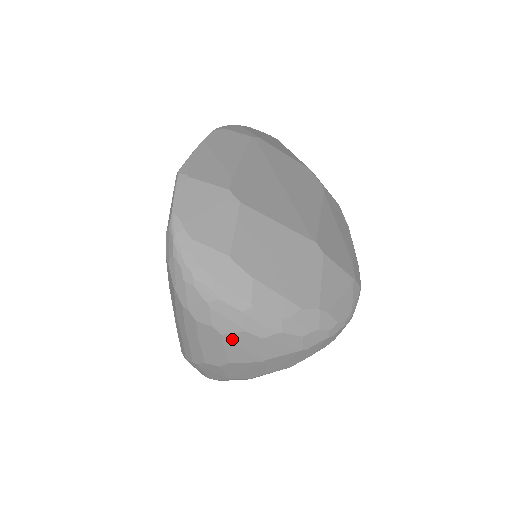
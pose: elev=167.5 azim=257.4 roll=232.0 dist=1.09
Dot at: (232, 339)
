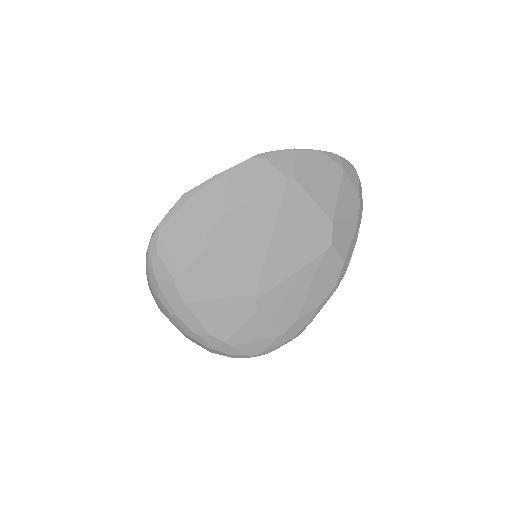
Dot at: occluded
